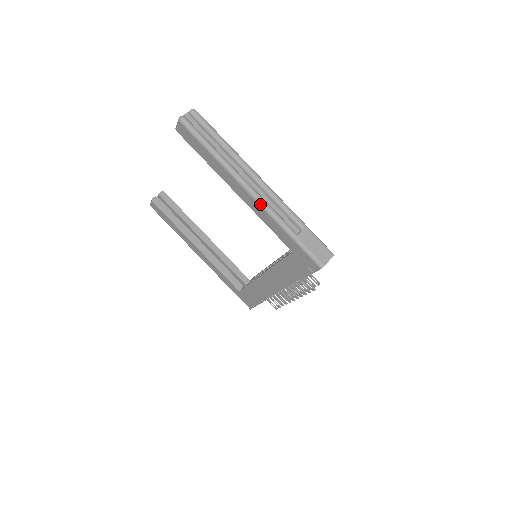
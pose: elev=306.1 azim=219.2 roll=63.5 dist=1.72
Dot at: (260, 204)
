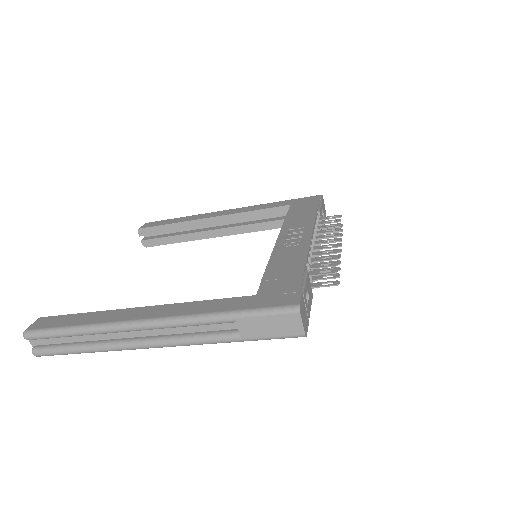
Dot at: occluded
